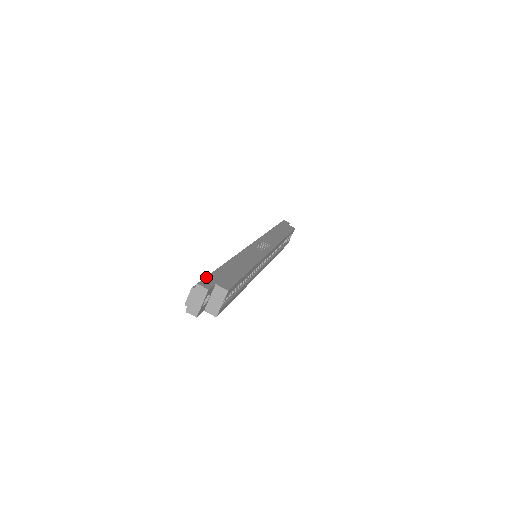
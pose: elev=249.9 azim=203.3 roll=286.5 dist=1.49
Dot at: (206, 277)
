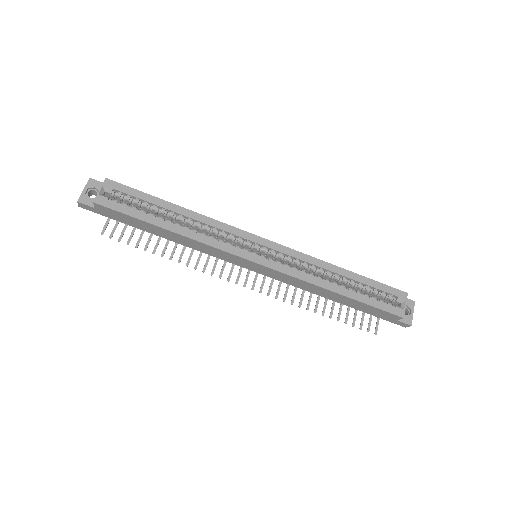
Dot at: occluded
